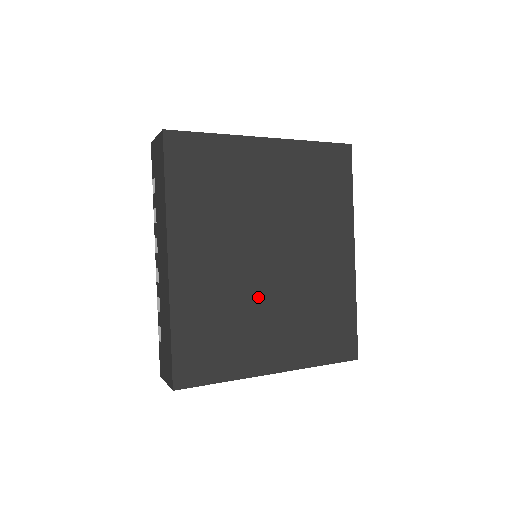
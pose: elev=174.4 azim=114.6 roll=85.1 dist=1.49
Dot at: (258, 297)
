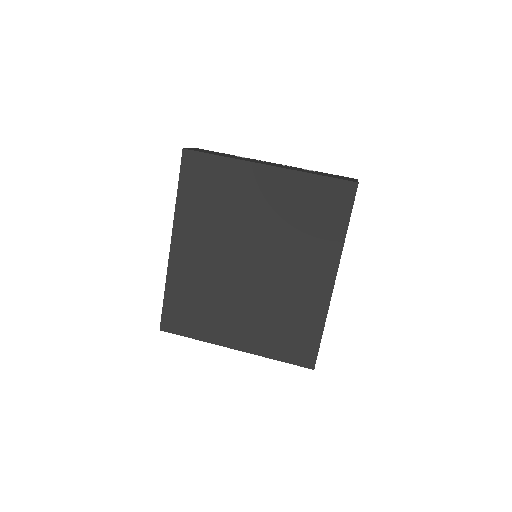
Dot at: (233, 290)
